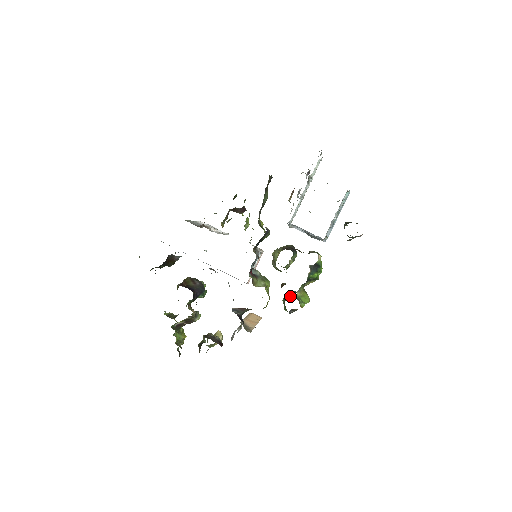
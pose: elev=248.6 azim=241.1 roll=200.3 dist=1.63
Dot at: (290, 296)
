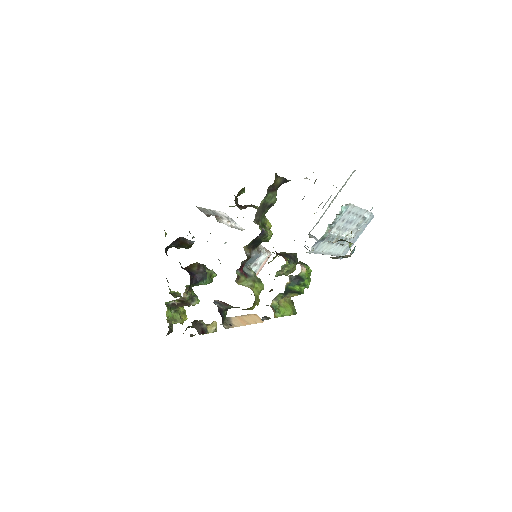
Dot at: occluded
